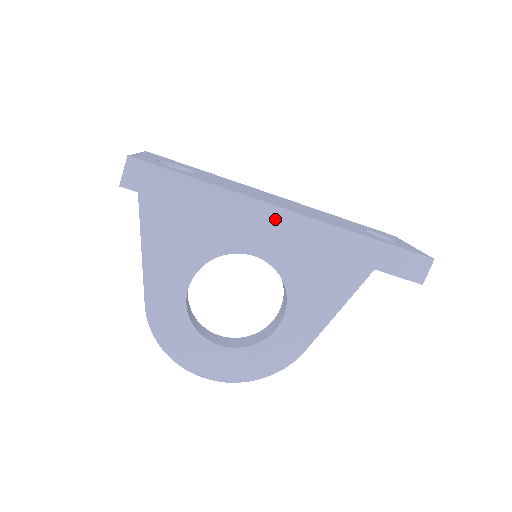
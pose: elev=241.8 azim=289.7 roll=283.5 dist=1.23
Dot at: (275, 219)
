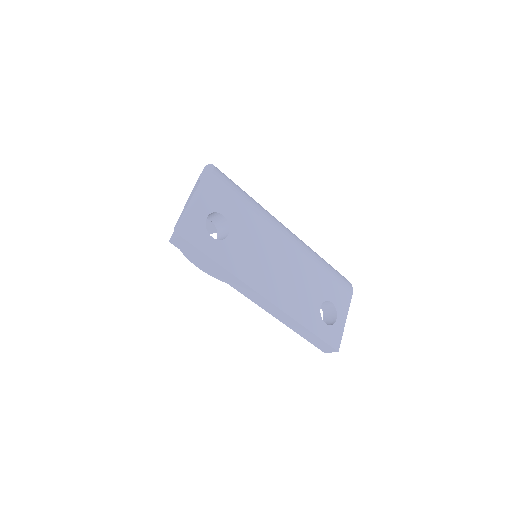
Dot at: (257, 298)
